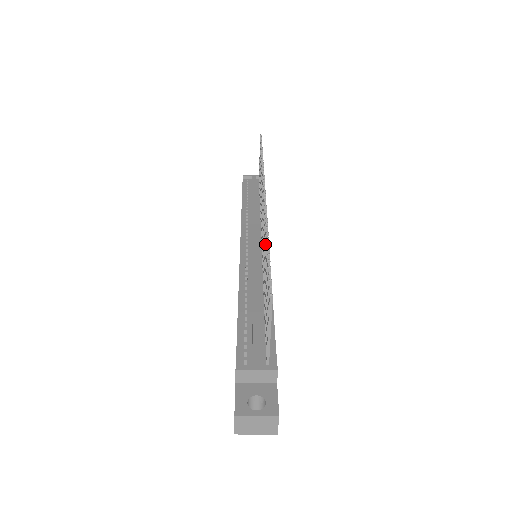
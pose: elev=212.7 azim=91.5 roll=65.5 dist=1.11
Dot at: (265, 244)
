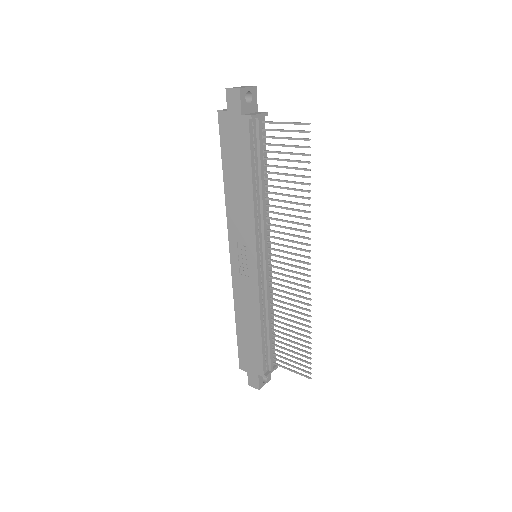
Dot at: (303, 325)
